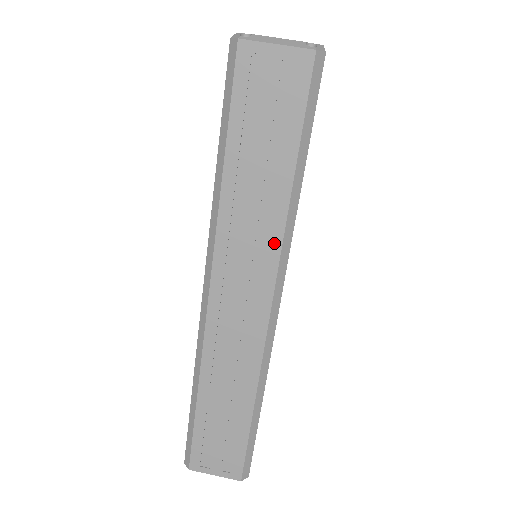
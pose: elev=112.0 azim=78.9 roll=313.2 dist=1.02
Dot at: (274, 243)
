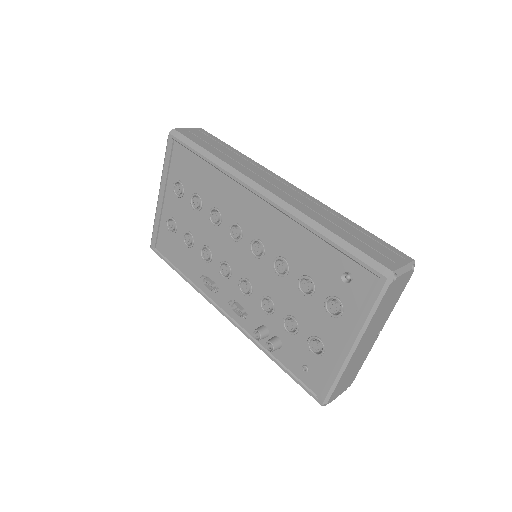
Dot at: (259, 166)
